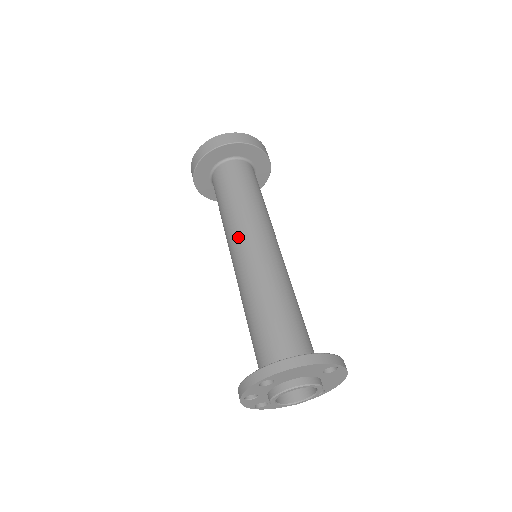
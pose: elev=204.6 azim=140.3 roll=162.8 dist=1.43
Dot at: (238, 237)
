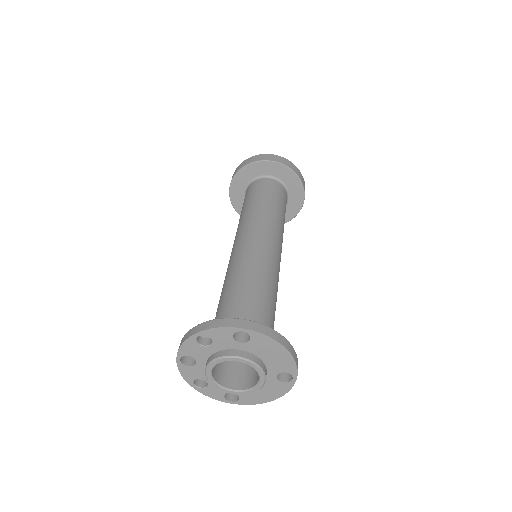
Dot at: (262, 229)
